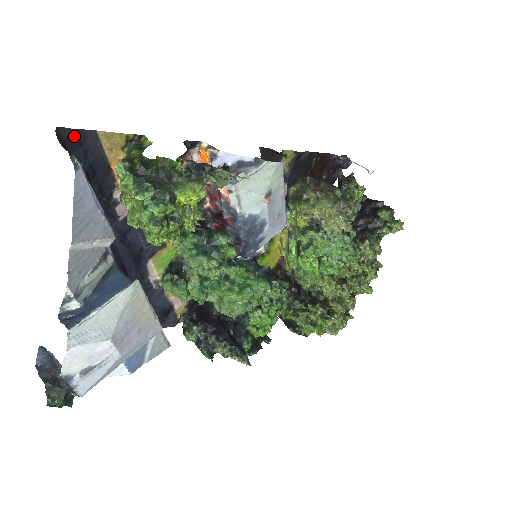
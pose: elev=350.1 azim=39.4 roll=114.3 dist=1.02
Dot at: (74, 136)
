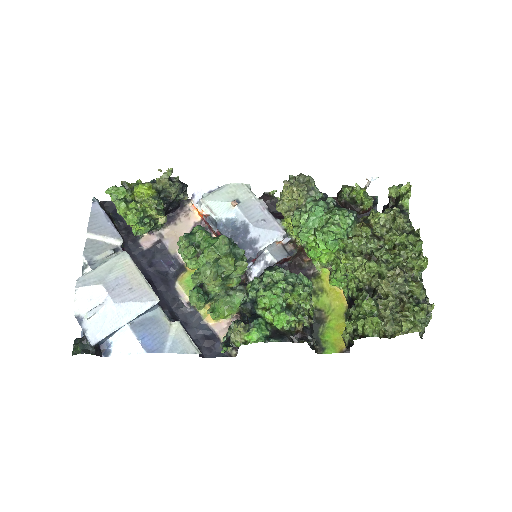
Dot at: (109, 204)
